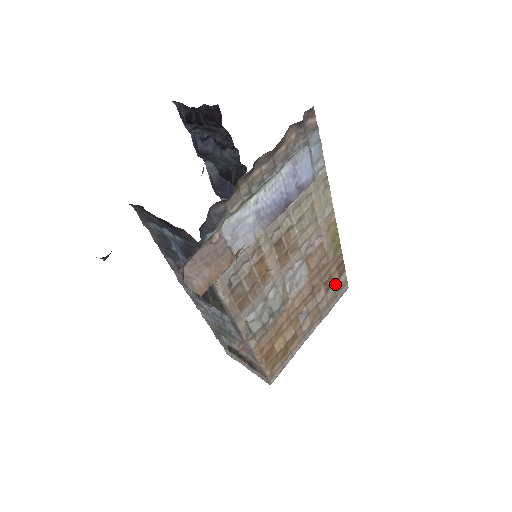
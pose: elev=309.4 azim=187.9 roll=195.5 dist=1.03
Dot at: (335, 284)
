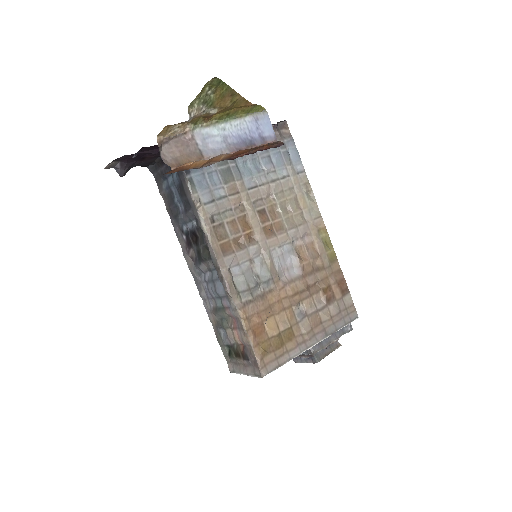
Dot at: (338, 301)
